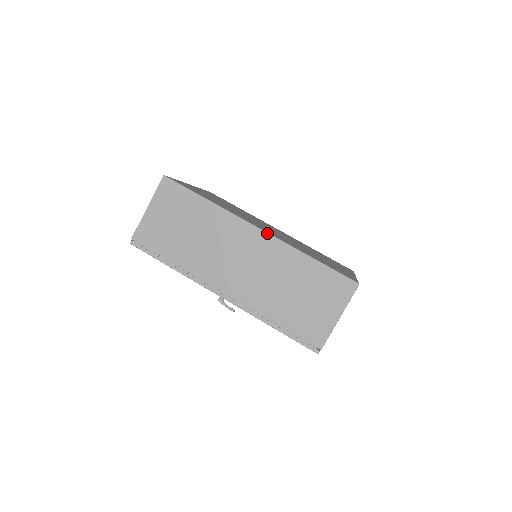
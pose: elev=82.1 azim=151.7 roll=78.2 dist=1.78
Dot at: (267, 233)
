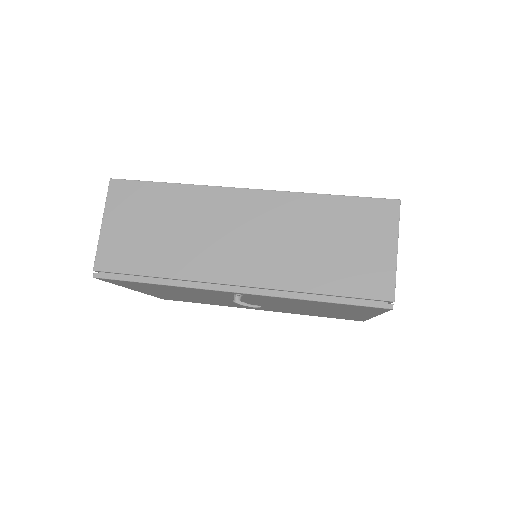
Dot at: (262, 190)
